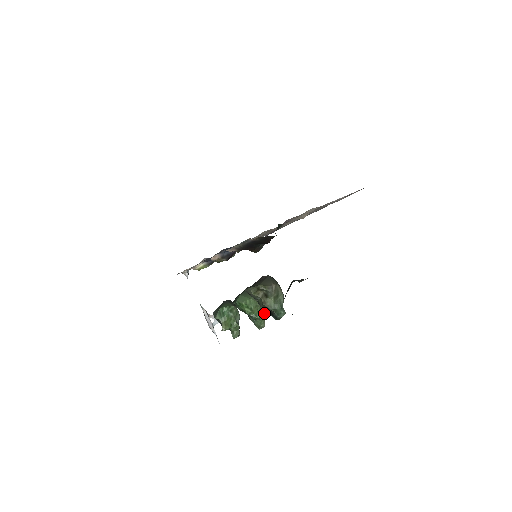
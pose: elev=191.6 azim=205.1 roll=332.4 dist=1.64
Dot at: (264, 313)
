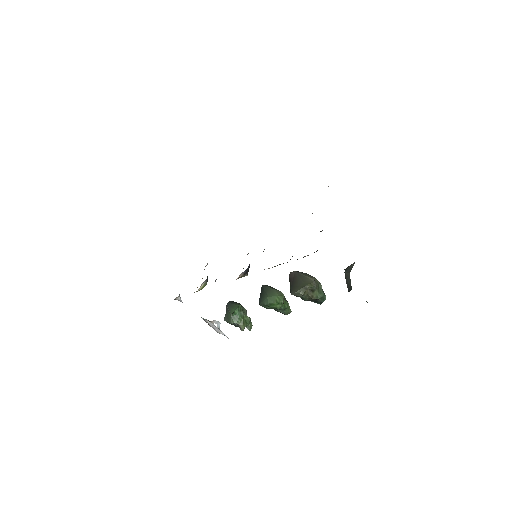
Dot at: occluded
